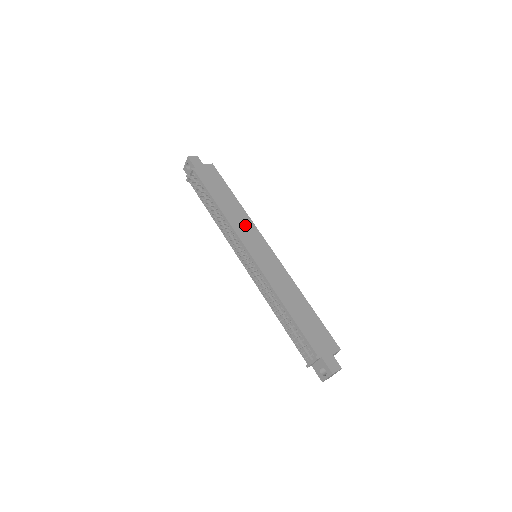
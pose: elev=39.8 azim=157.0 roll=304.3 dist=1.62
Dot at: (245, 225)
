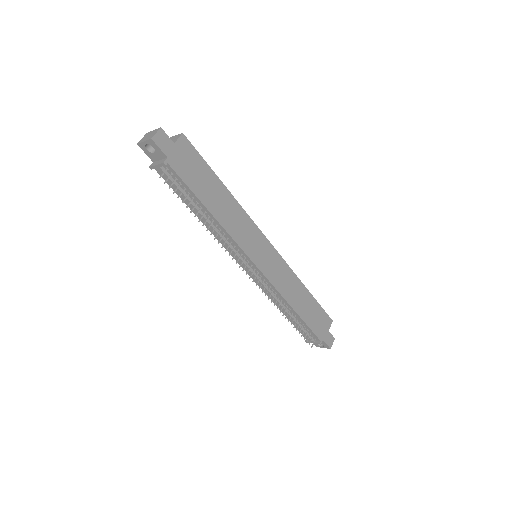
Dot at: (243, 227)
